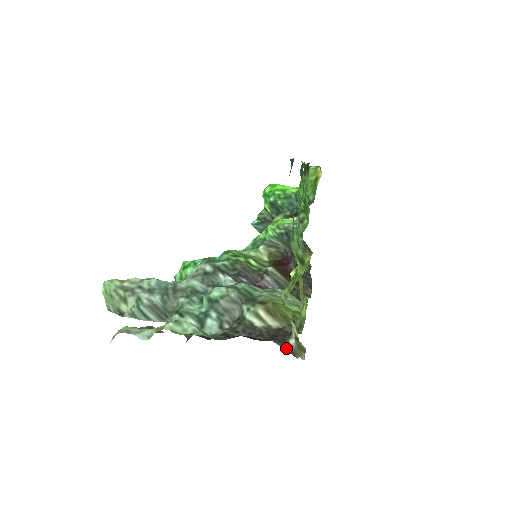
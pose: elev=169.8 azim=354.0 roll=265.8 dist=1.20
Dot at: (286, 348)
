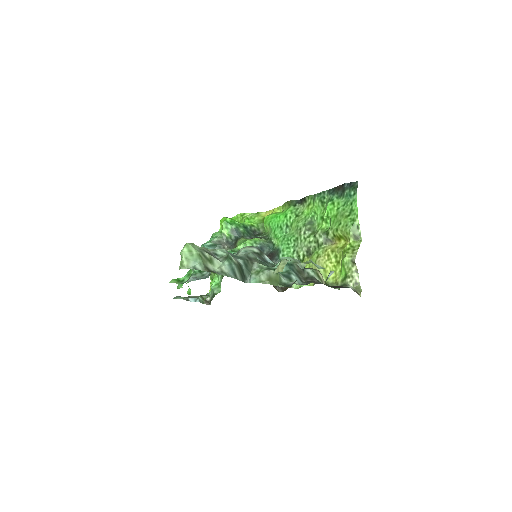
Dot at: occluded
